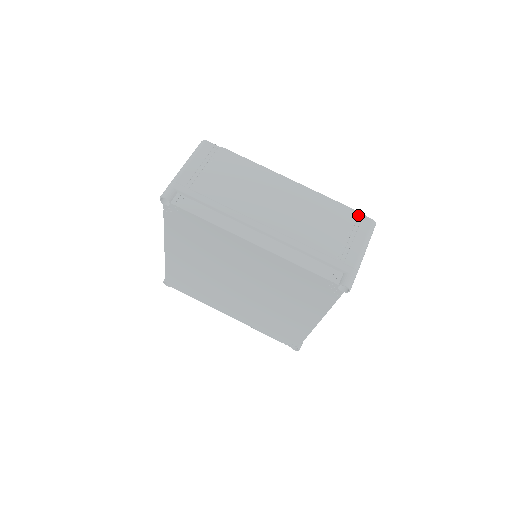
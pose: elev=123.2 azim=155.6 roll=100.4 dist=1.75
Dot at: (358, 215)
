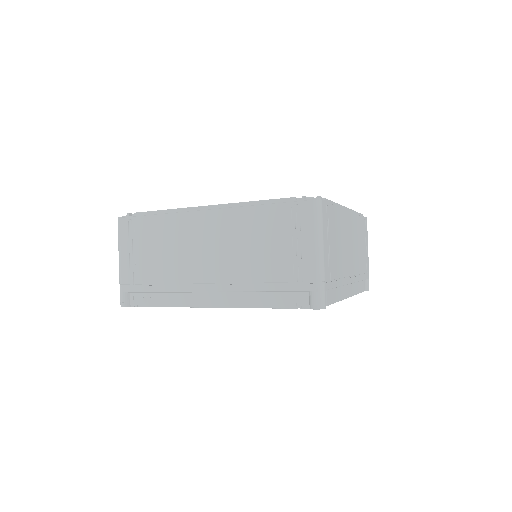
Dot at: (364, 220)
